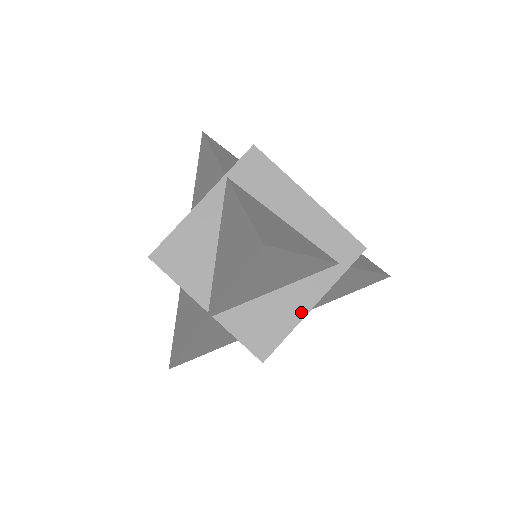
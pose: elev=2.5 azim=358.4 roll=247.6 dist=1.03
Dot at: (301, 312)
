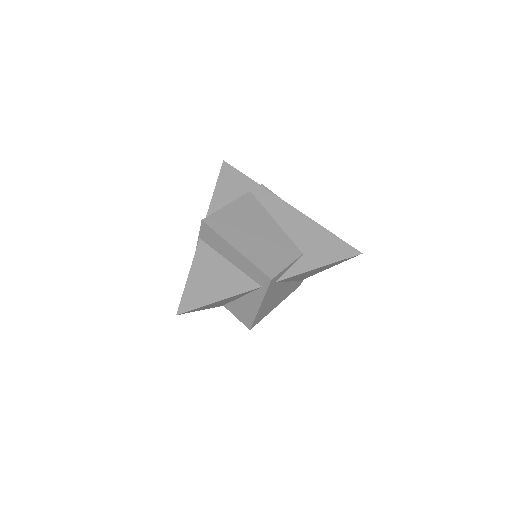
Dot at: (255, 309)
